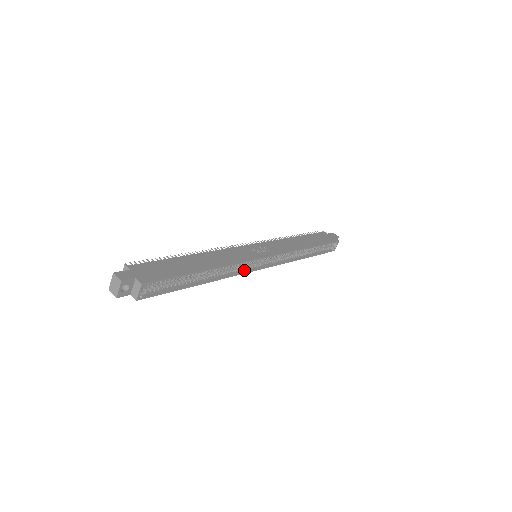
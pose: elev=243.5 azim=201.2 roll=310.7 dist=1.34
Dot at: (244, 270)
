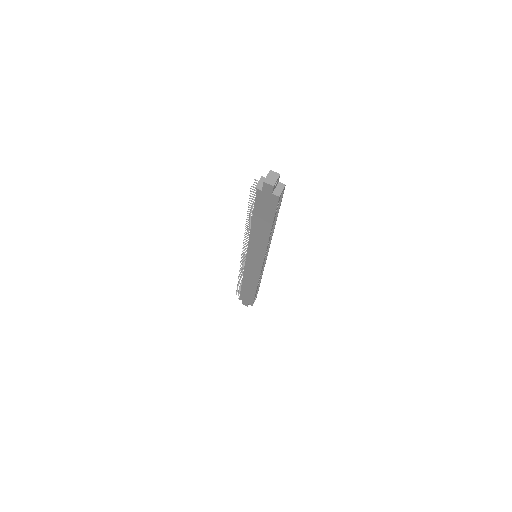
Dot at: (264, 253)
